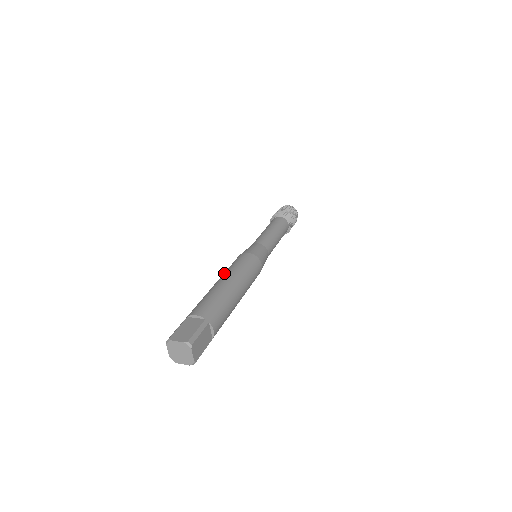
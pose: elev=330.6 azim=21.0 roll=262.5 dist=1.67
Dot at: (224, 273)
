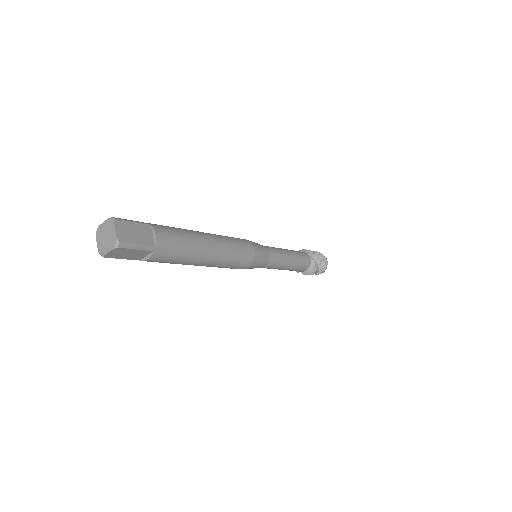
Dot at: occluded
